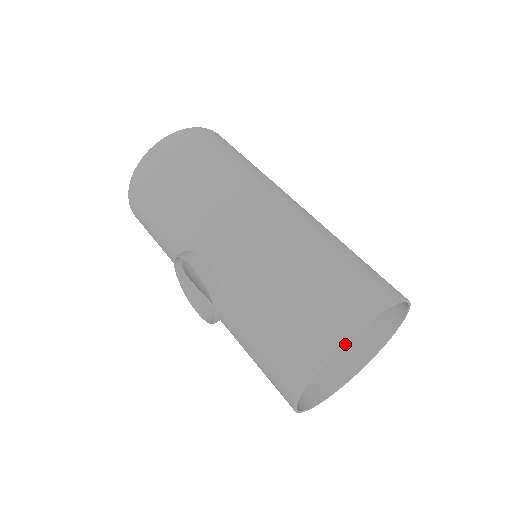
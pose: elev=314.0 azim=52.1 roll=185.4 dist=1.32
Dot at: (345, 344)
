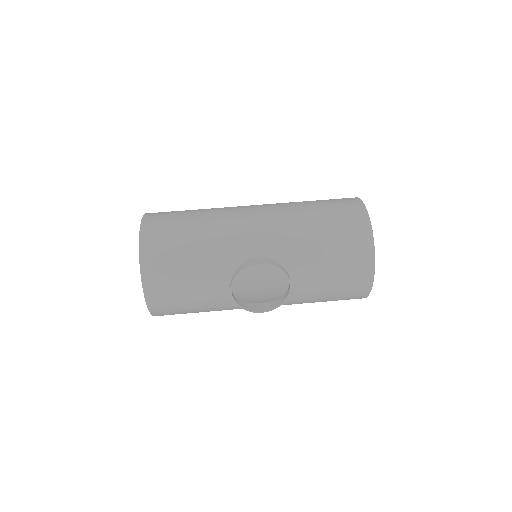
Dot at: occluded
